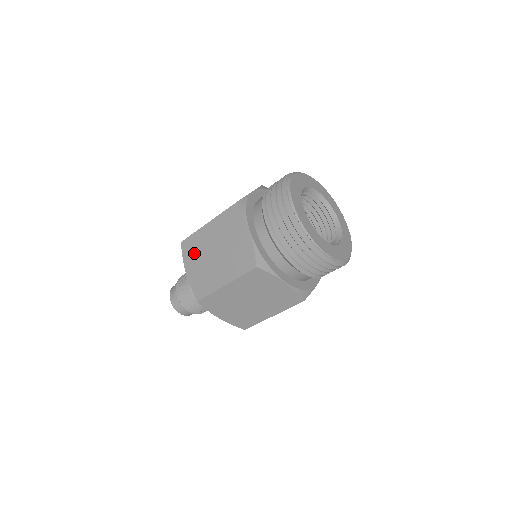
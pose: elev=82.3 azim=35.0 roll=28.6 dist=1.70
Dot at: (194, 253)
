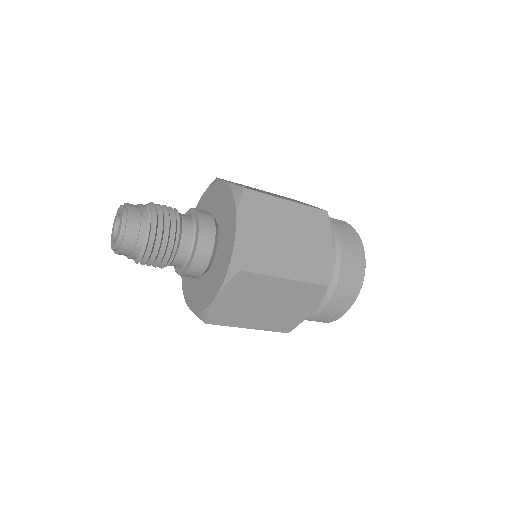
Dot at: (259, 215)
